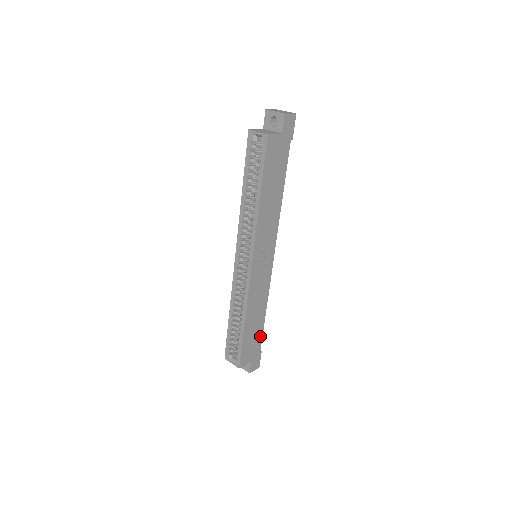
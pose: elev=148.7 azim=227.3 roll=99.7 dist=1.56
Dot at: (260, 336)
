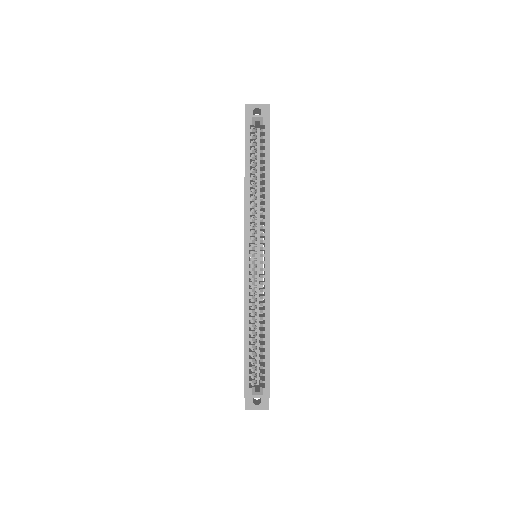
Dot at: occluded
